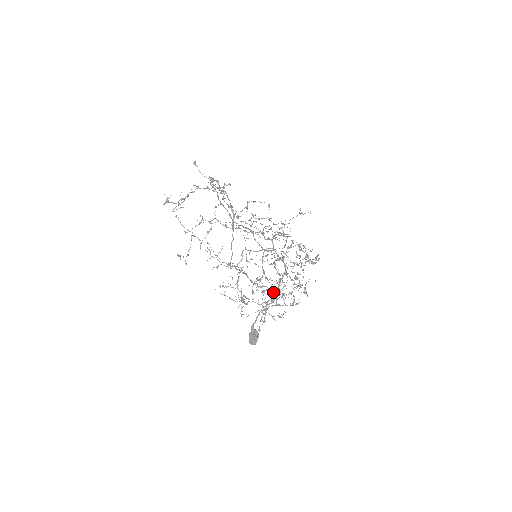
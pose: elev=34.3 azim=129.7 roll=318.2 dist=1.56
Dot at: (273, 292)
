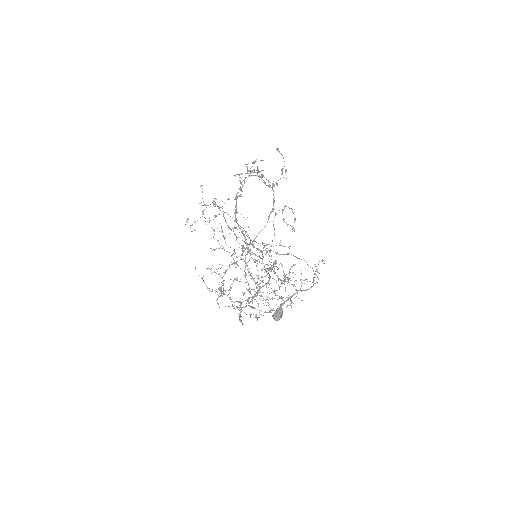
Dot at: occluded
